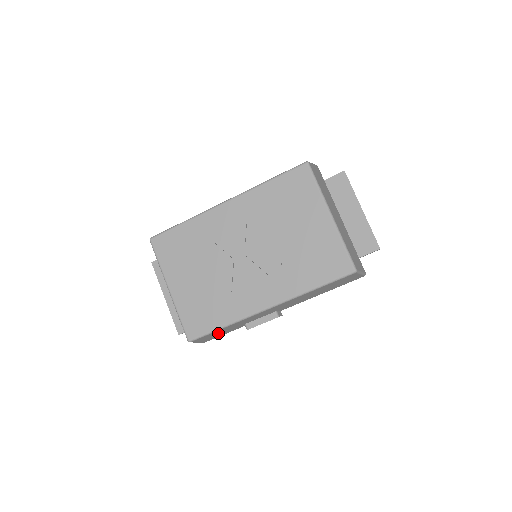
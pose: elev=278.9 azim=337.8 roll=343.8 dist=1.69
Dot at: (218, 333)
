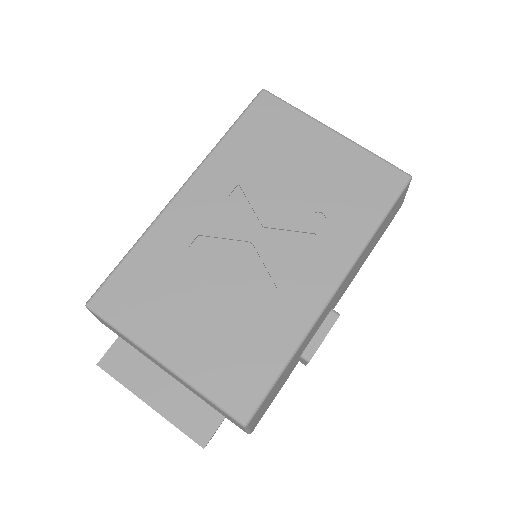
Dot at: (274, 390)
